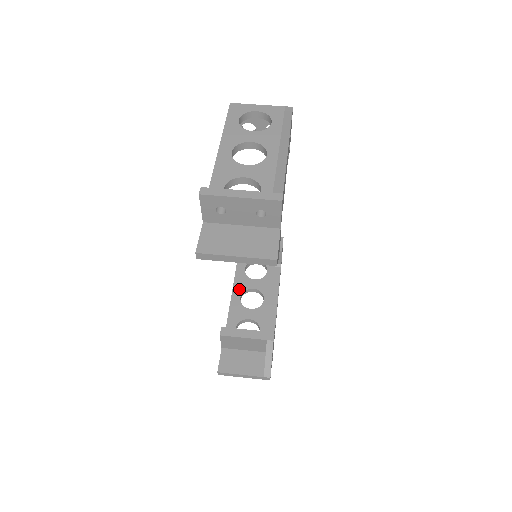
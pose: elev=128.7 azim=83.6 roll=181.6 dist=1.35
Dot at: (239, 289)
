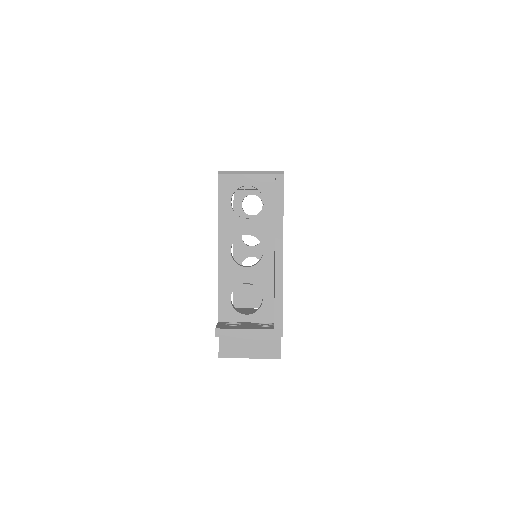
Dot at: occluded
